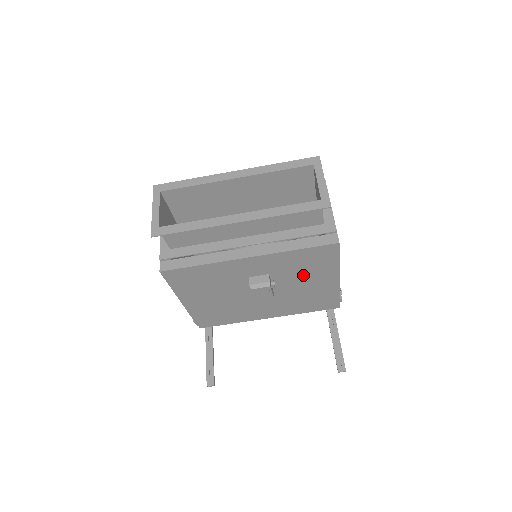
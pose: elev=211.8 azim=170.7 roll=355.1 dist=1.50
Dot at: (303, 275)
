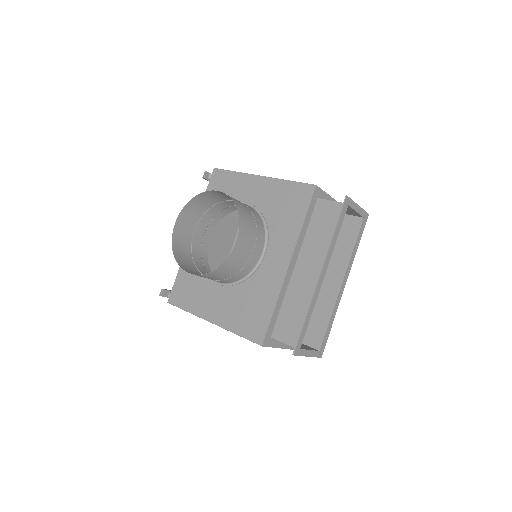
Dot at: occluded
